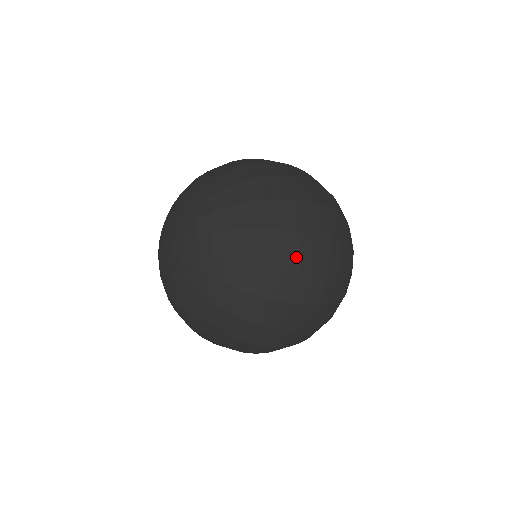
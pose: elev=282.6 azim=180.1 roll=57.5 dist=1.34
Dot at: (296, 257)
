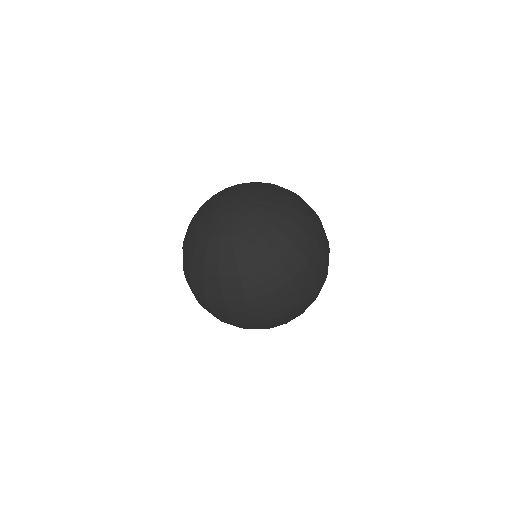
Dot at: occluded
